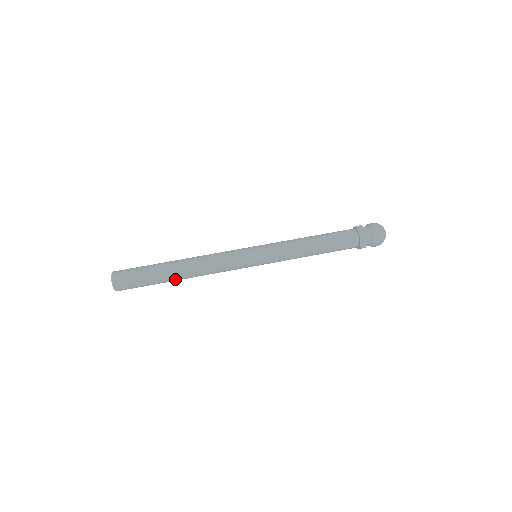
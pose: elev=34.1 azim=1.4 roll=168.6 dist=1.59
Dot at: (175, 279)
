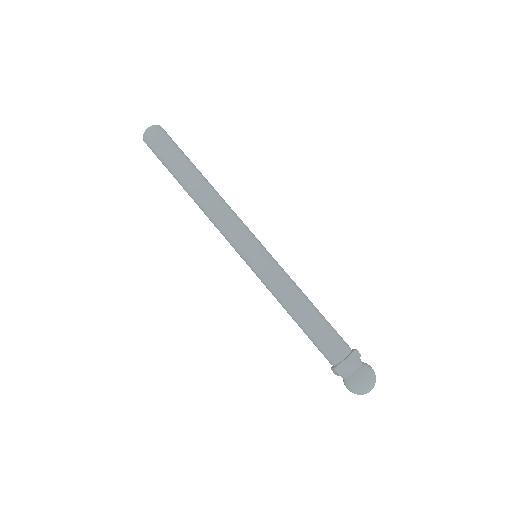
Dot at: occluded
